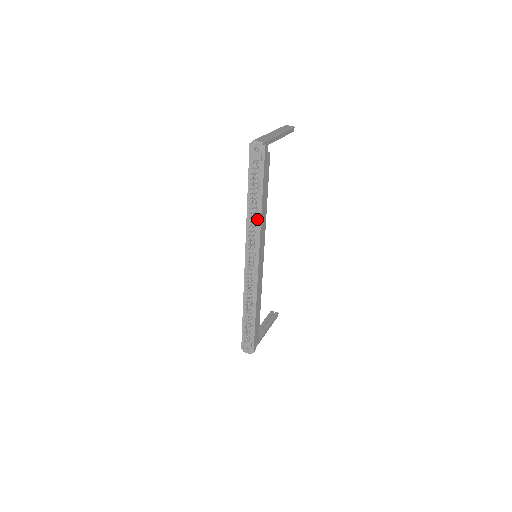
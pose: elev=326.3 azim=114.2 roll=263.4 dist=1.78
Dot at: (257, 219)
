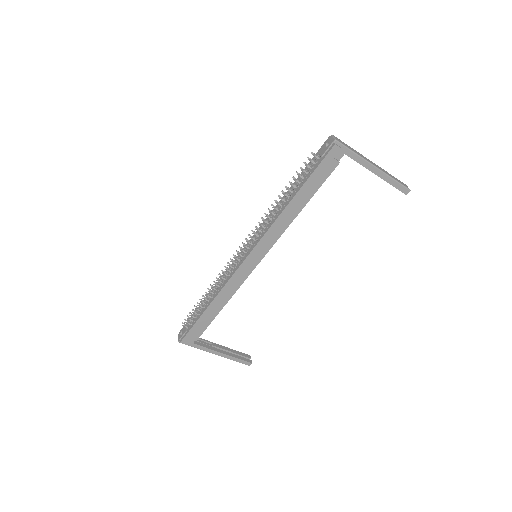
Dot at: (277, 213)
